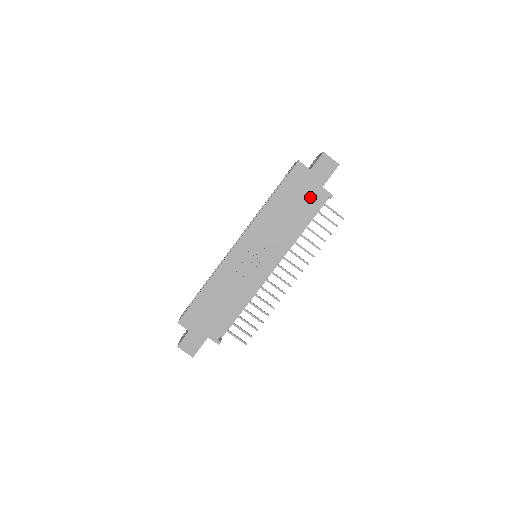
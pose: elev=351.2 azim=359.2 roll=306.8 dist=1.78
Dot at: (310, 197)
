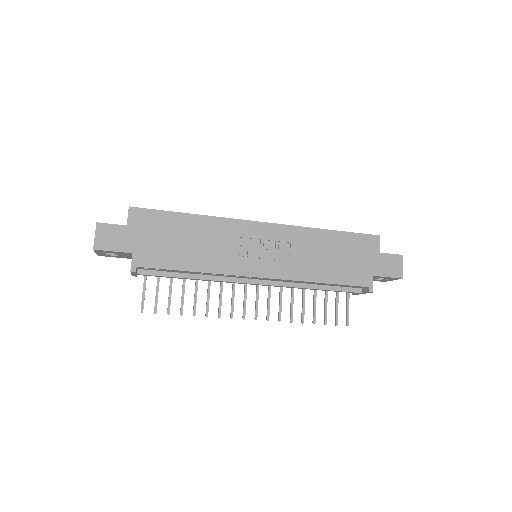
Dot at: (356, 269)
